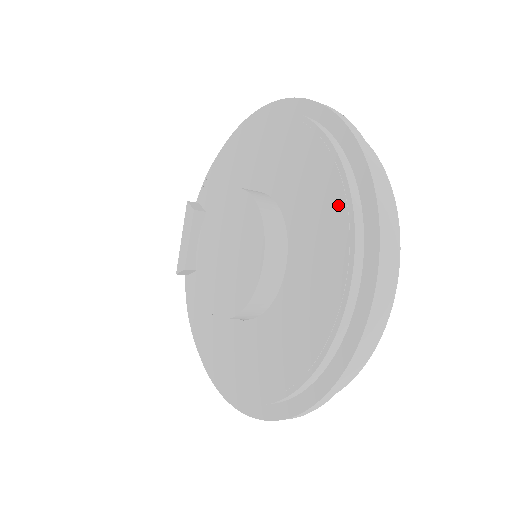
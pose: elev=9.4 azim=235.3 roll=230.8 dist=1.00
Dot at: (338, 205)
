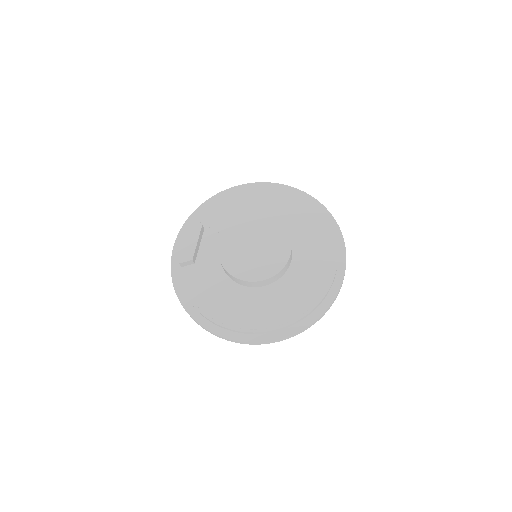
Dot at: (326, 233)
